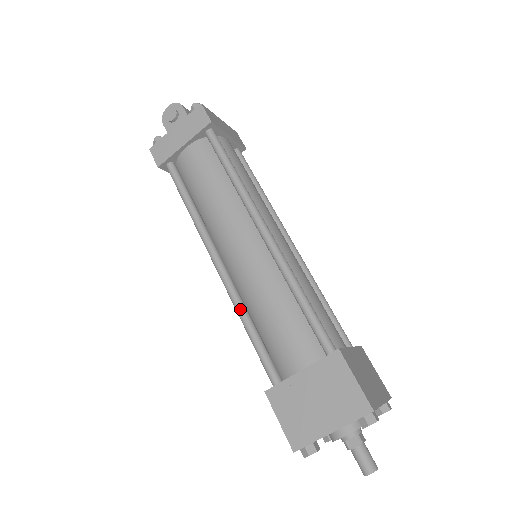
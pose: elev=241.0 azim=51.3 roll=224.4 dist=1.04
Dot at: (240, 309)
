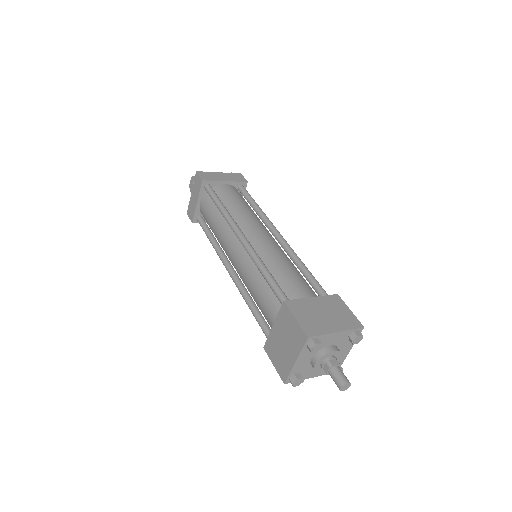
Dot at: (244, 297)
